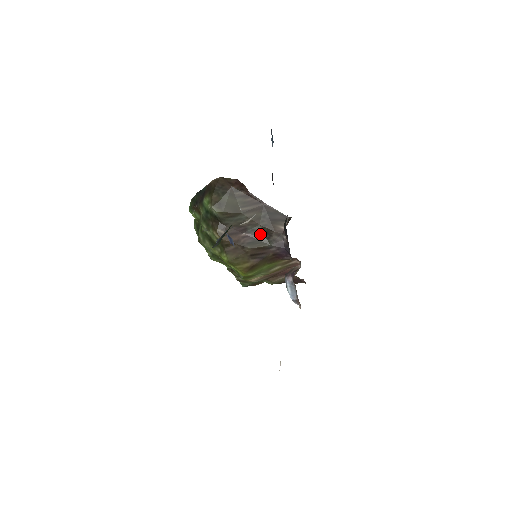
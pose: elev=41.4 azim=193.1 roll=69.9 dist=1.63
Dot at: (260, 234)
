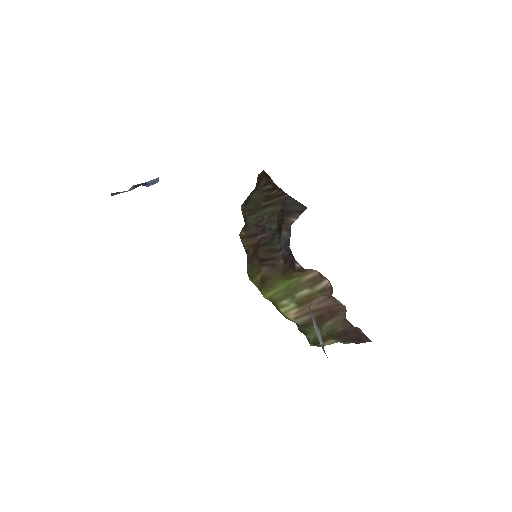
Dot at: (275, 233)
